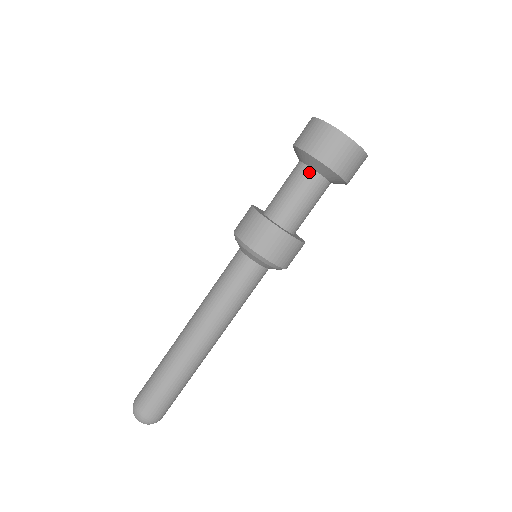
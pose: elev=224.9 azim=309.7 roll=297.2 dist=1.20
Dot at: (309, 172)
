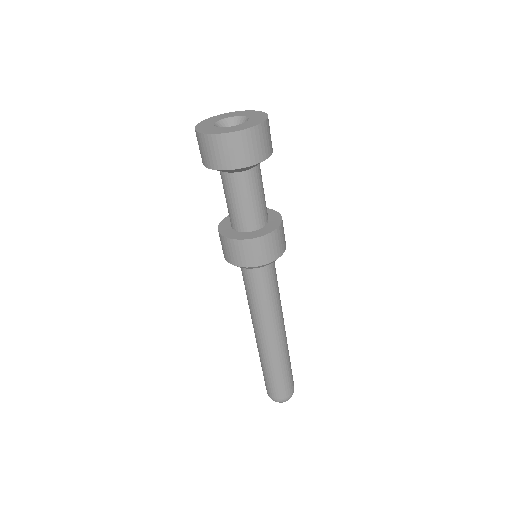
Dot at: (224, 176)
